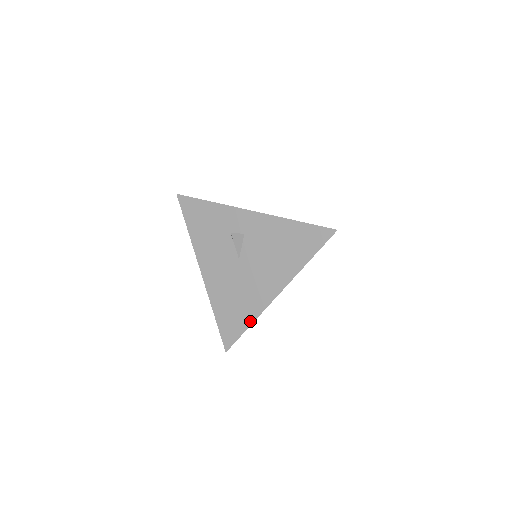
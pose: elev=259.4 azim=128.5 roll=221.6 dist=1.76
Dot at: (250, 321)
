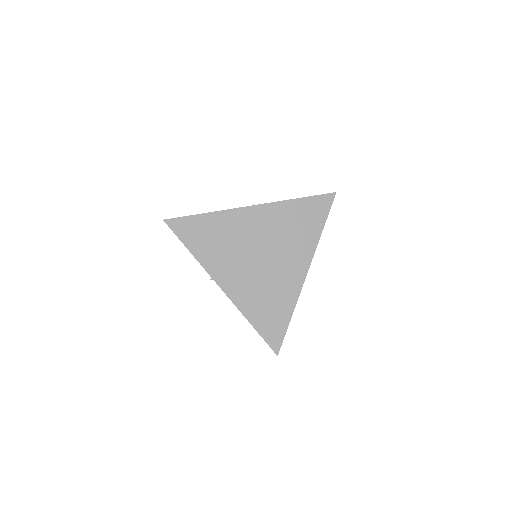
Dot at: occluded
